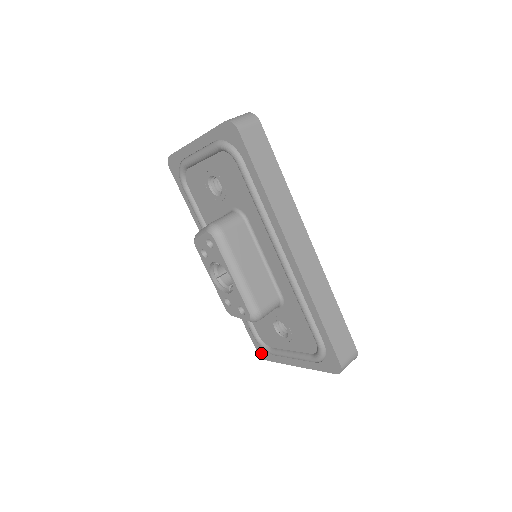
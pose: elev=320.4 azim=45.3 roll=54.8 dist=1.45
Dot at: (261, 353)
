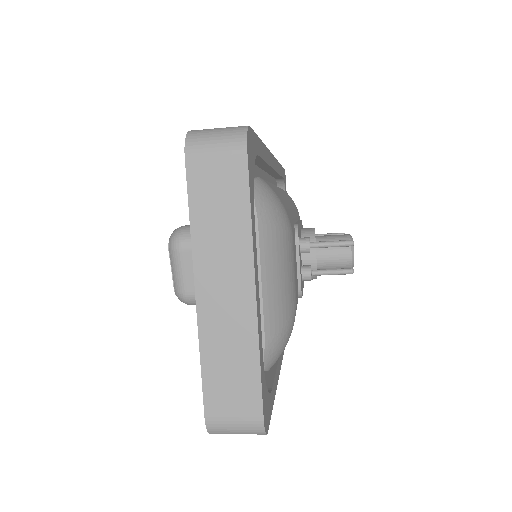
Dot at: occluded
